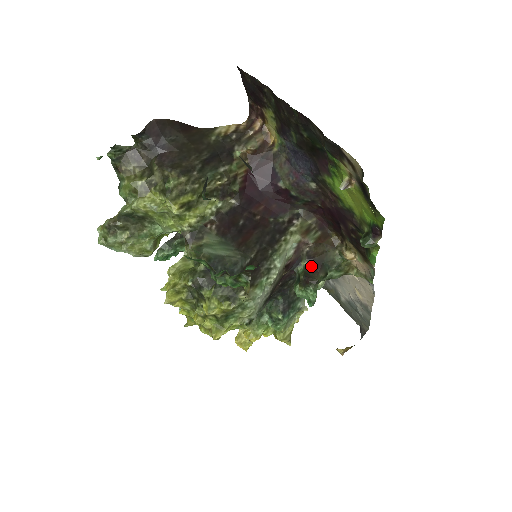
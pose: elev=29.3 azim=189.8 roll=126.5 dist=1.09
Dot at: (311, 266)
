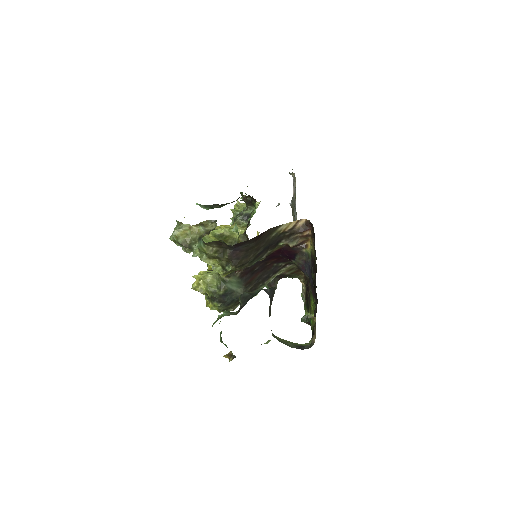
Dot at: (280, 276)
